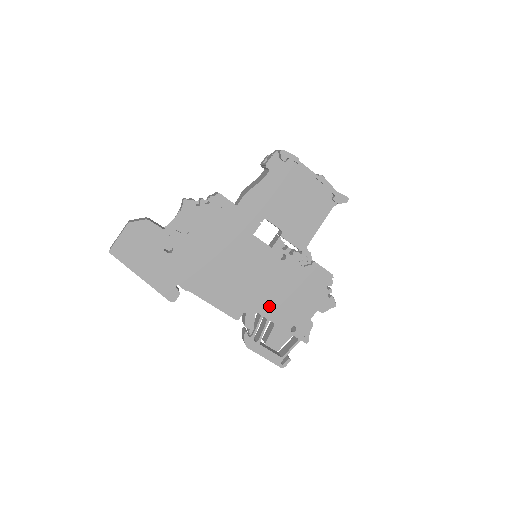
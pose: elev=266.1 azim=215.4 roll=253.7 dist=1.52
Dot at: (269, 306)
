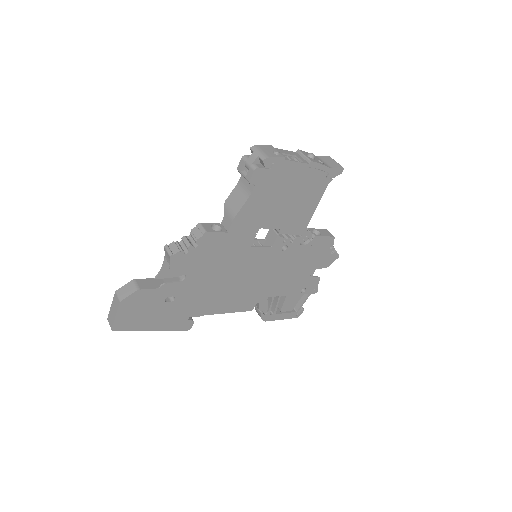
Dot at: (278, 287)
